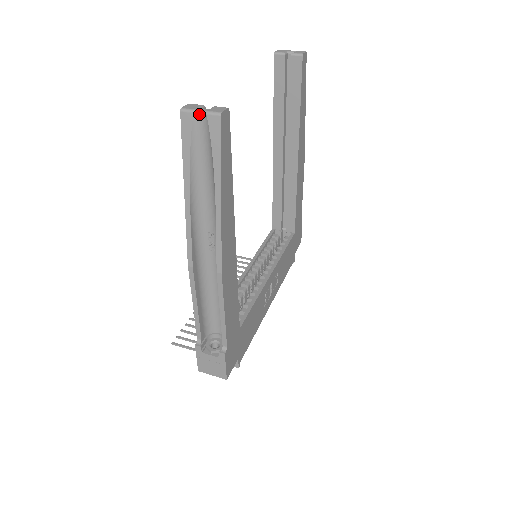
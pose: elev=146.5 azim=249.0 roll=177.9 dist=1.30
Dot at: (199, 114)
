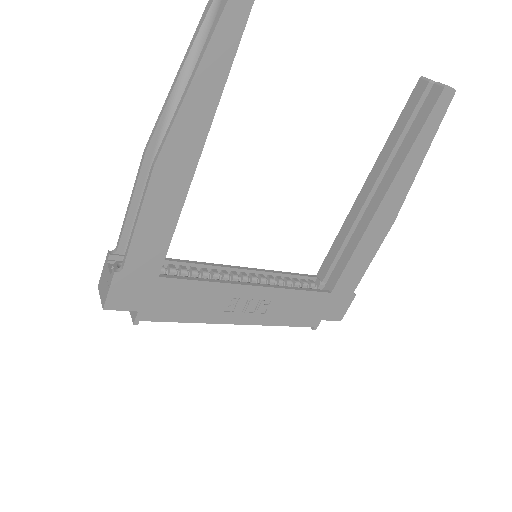
Dot at: out of frame
